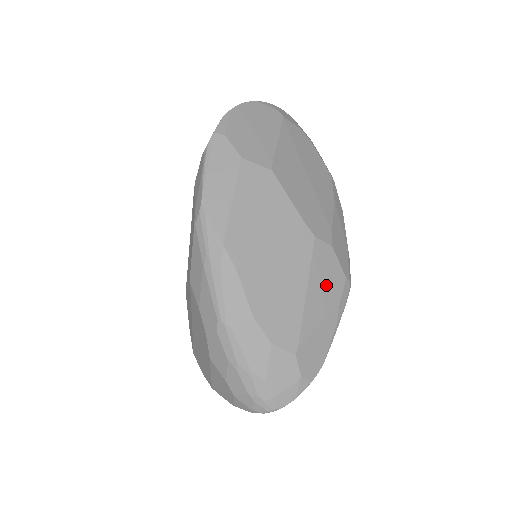
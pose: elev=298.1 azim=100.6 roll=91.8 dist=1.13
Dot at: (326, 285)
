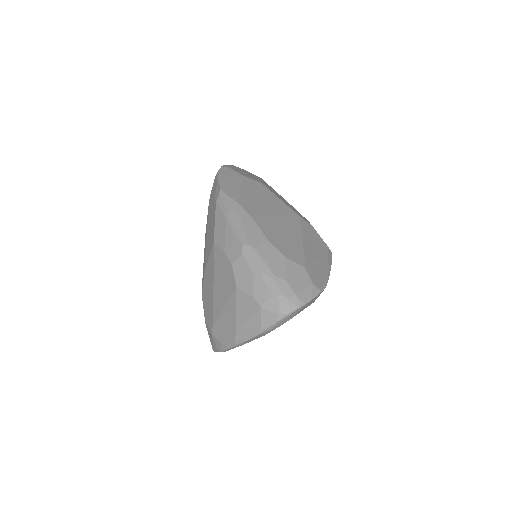
Dot at: (315, 242)
